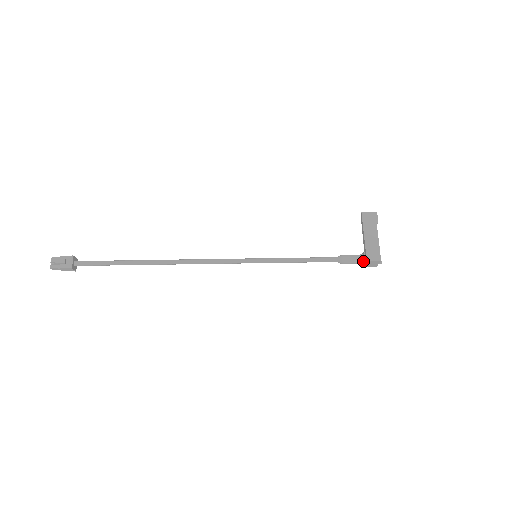
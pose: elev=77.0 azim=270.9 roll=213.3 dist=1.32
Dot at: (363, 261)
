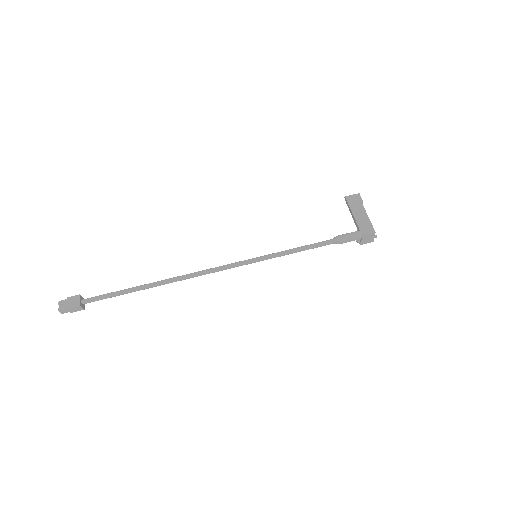
Dot at: (358, 236)
